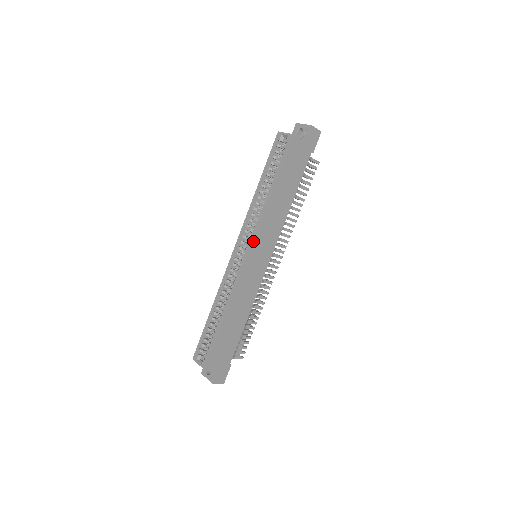
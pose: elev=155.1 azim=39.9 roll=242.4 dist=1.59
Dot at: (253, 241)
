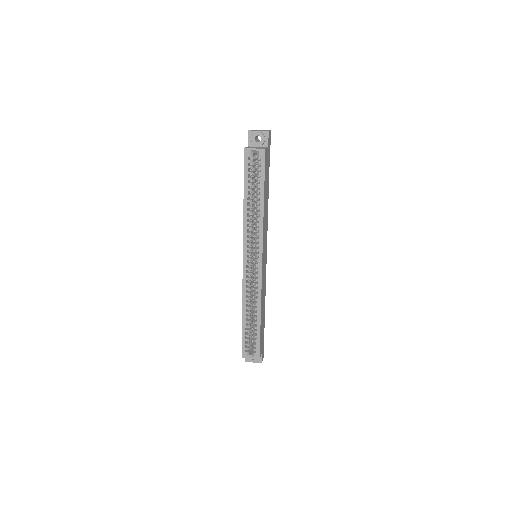
Dot at: (262, 250)
